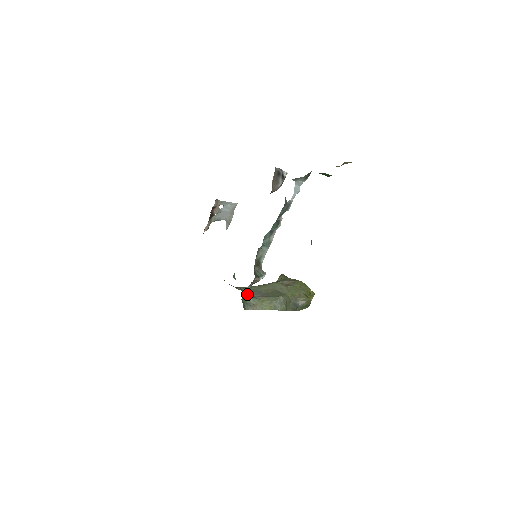
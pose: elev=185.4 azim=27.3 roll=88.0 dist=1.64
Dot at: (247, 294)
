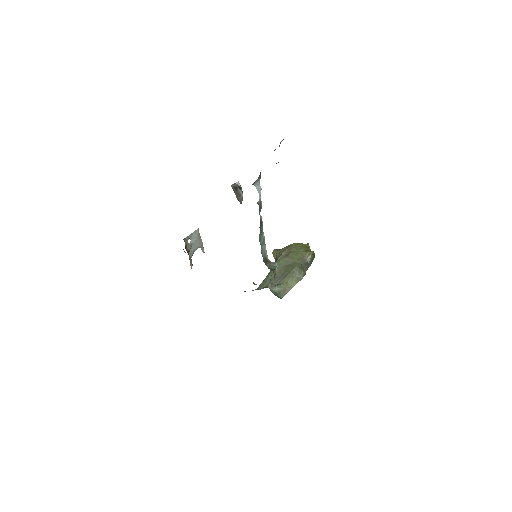
Dot at: (273, 287)
